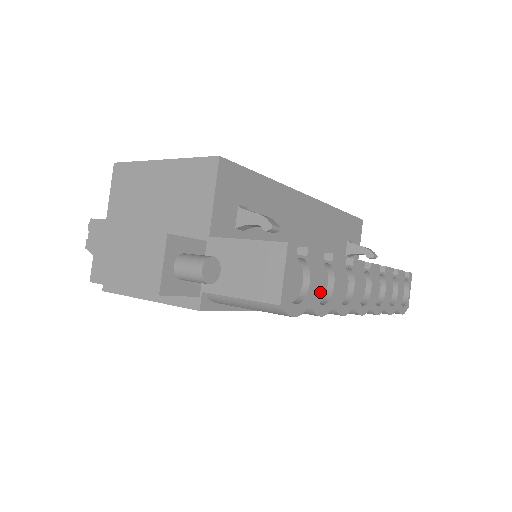
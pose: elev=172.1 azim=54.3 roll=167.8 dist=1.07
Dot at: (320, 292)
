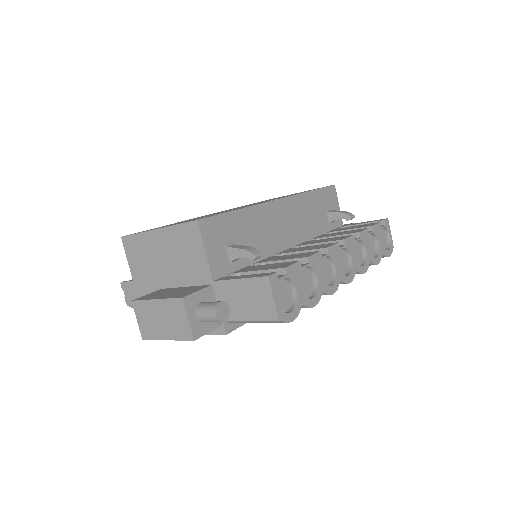
Dot at: (308, 288)
